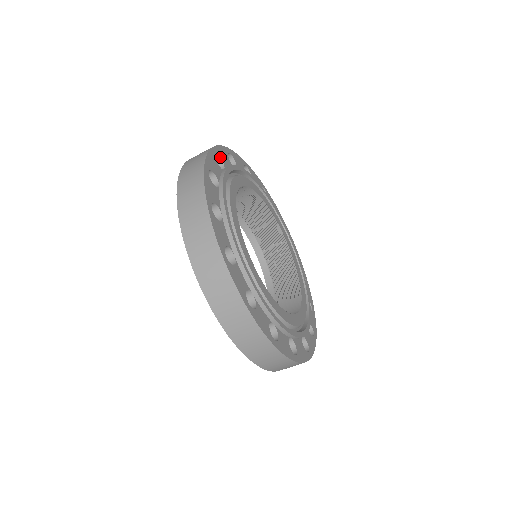
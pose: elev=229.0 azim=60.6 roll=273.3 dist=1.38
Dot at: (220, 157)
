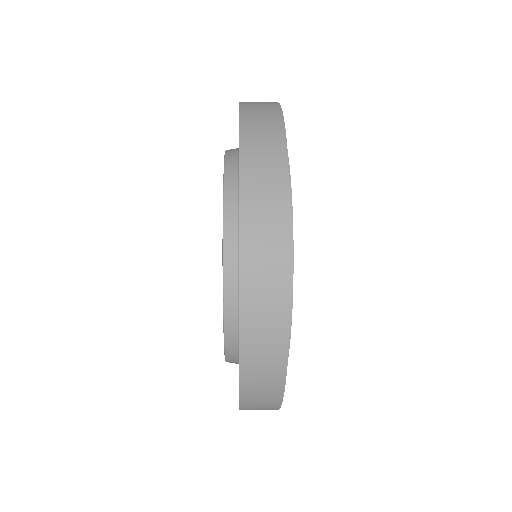
Dot at: occluded
